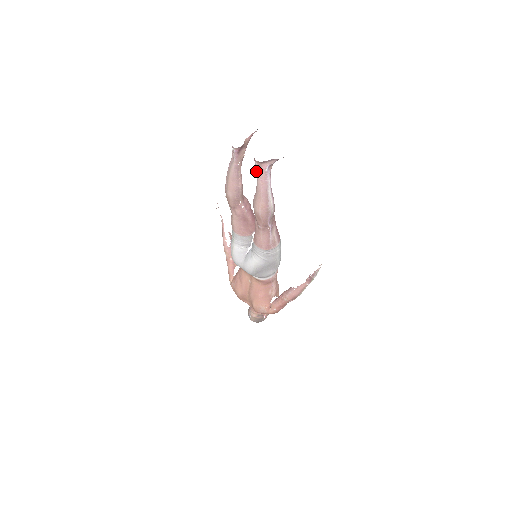
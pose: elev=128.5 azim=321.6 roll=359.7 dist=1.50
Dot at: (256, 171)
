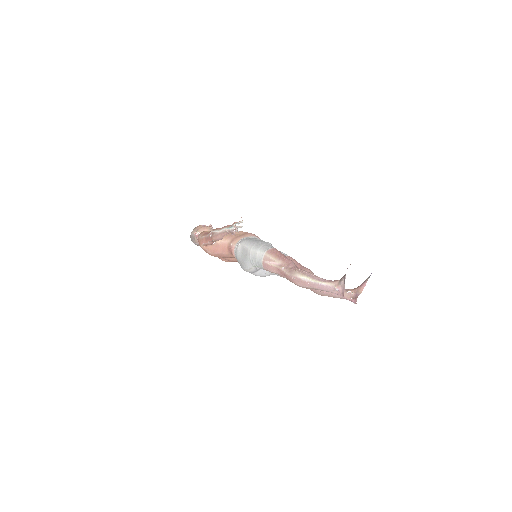
Dot at: (347, 299)
